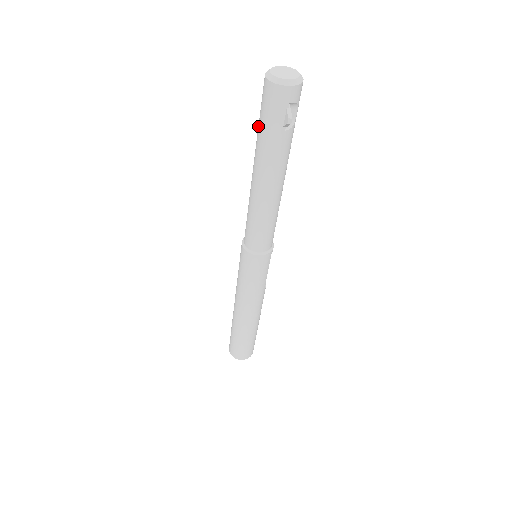
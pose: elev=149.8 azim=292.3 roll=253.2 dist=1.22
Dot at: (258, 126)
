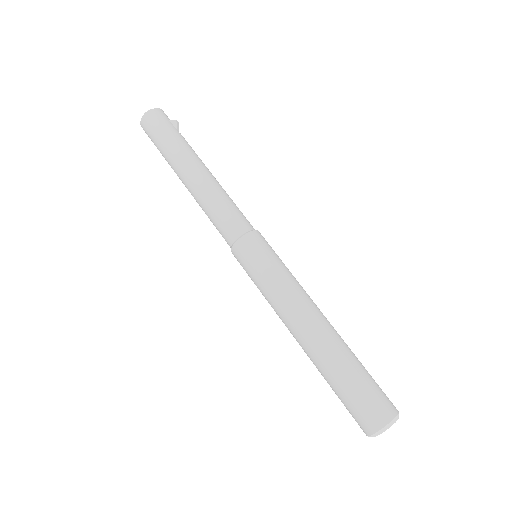
Dot at: (162, 146)
